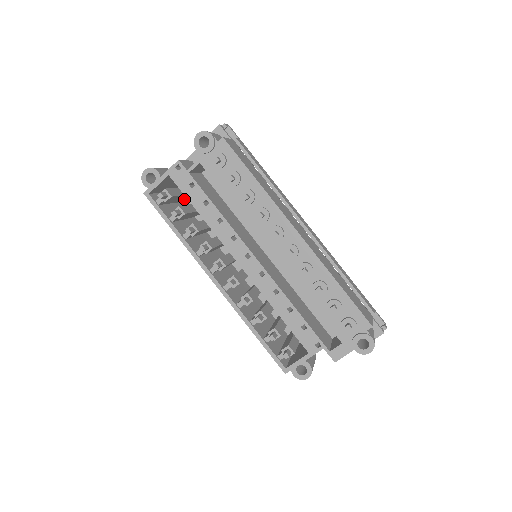
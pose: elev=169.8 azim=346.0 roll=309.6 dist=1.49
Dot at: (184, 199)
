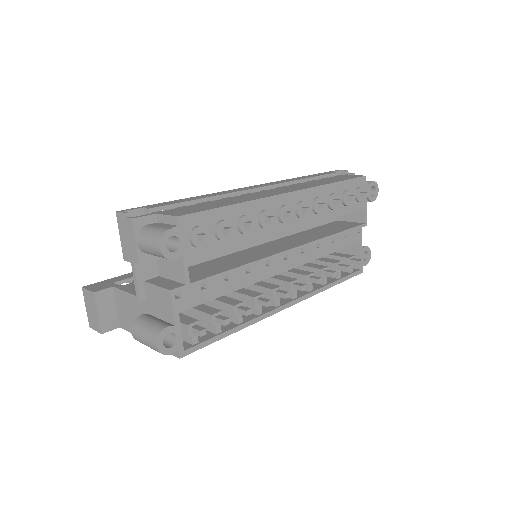
Dot at: occluded
